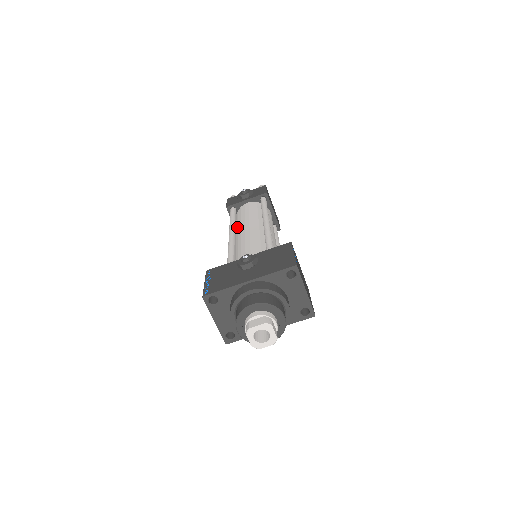
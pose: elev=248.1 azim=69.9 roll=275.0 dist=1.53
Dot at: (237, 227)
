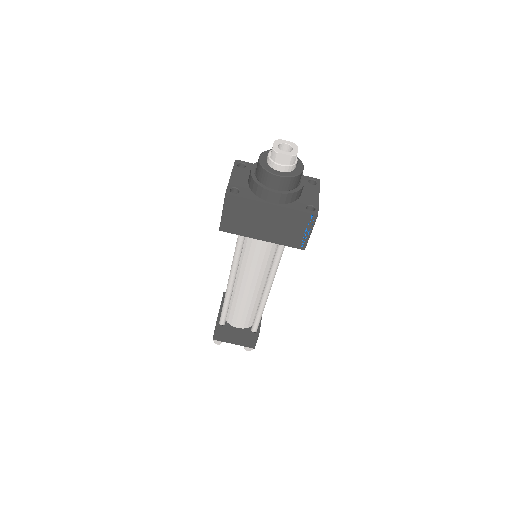
Dot at: occluded
